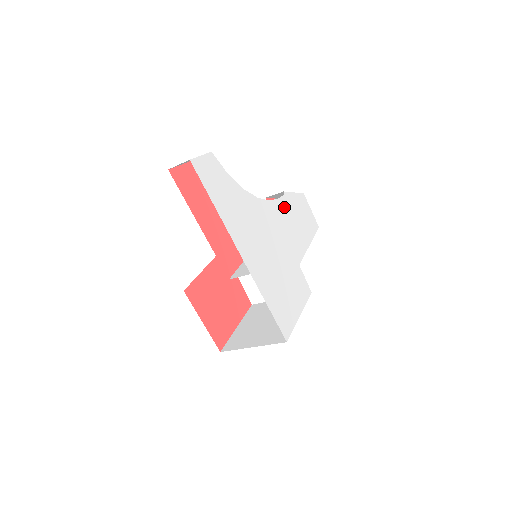
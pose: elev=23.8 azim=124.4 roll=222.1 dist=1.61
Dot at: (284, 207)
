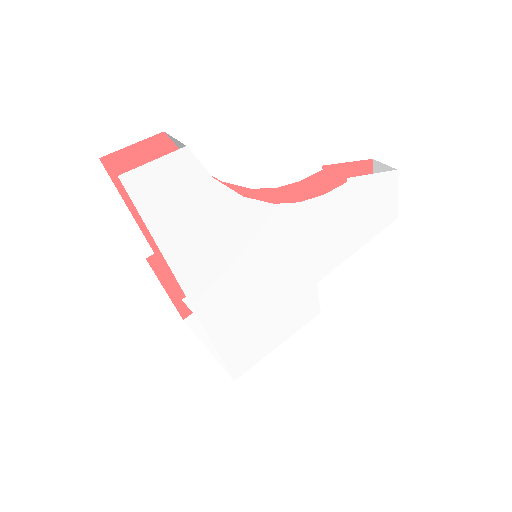
Dot at: (333, 204)
